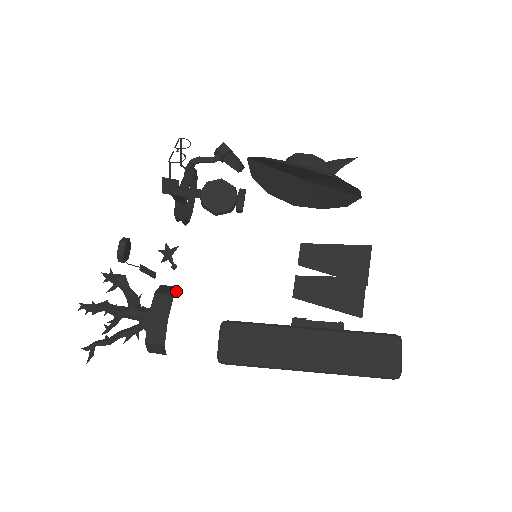
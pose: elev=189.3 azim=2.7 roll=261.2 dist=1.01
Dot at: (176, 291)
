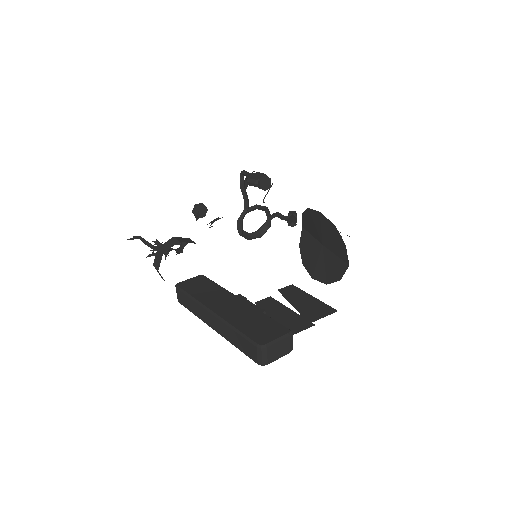
Dot at: occluded
